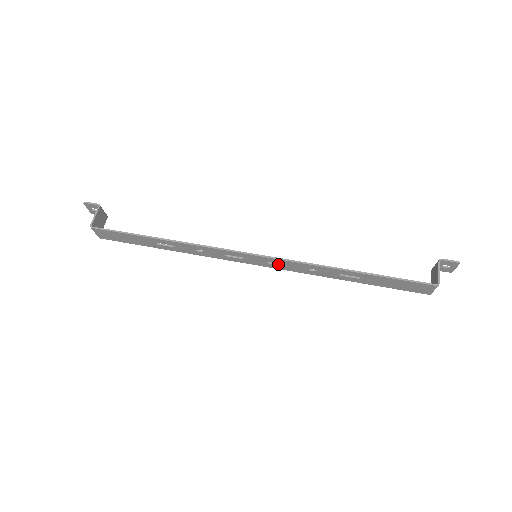
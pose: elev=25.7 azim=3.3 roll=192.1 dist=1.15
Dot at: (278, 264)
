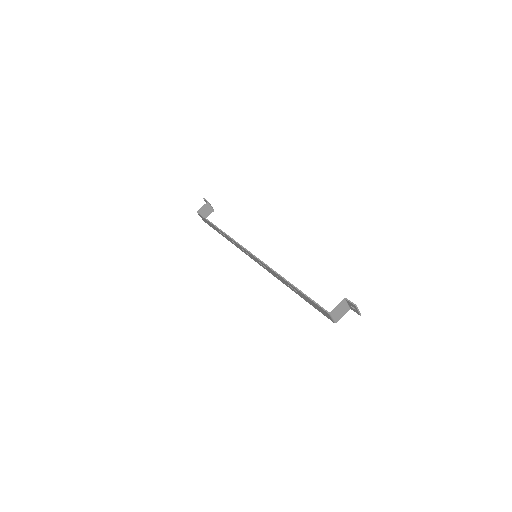
Dot at: (263, 265)
